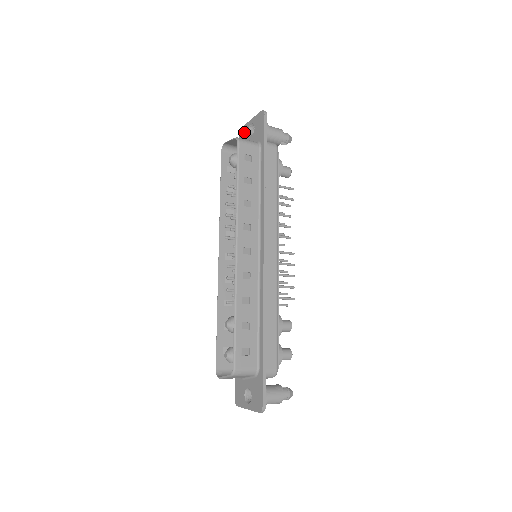
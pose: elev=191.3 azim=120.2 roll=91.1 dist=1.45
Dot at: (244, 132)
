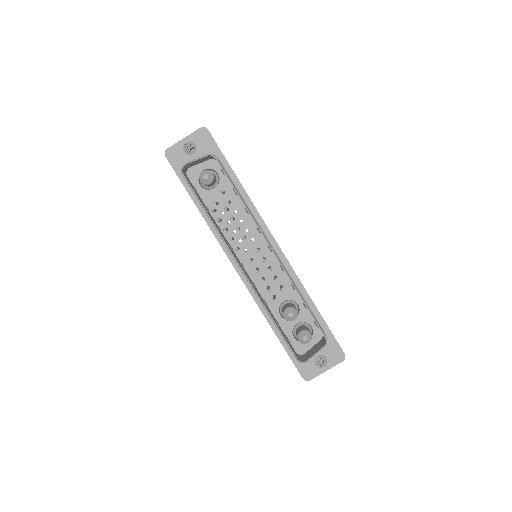
Dot at: (176, 153)
